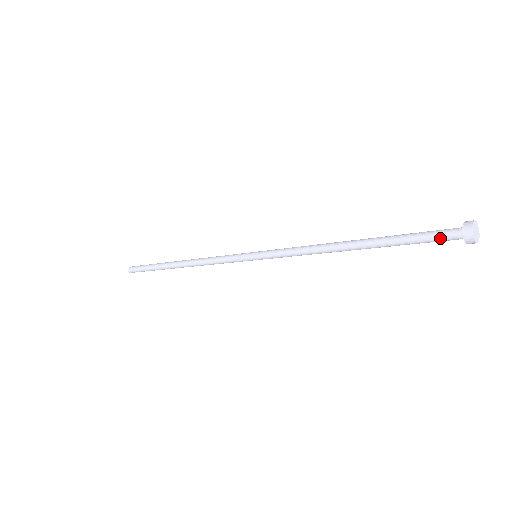
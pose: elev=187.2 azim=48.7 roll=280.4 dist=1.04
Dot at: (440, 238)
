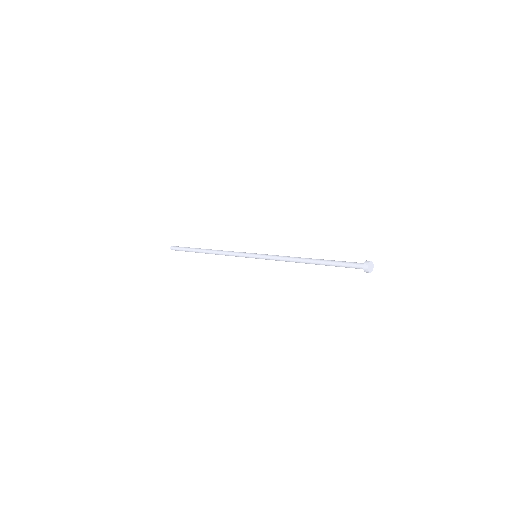
Dot at: (353, 267)
